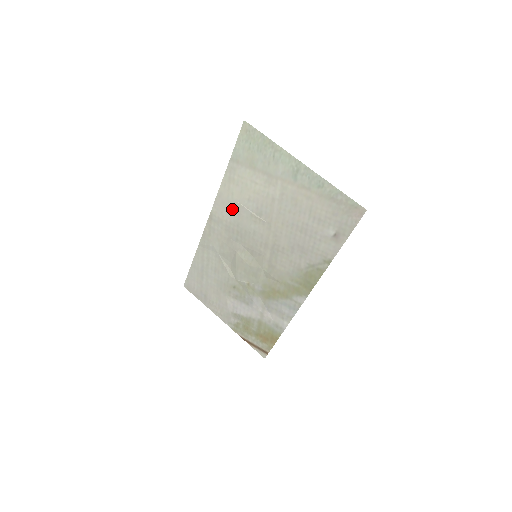
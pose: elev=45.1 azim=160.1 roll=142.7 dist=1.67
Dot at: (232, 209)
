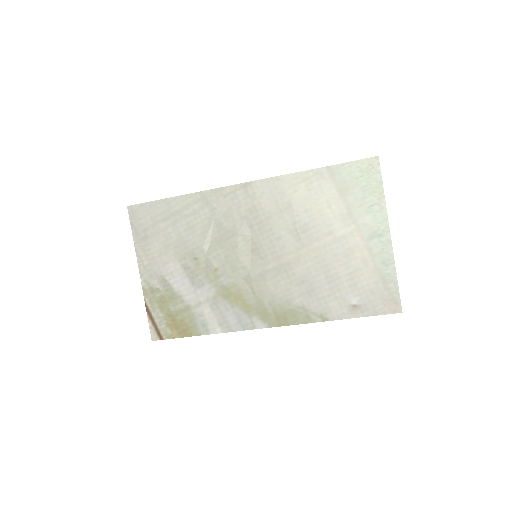
Dot at: (279, 201)
